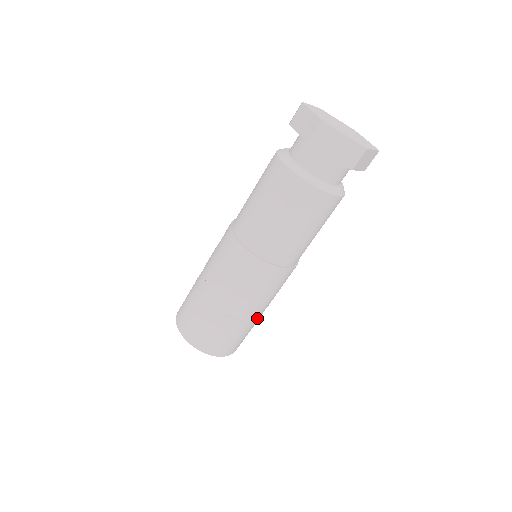
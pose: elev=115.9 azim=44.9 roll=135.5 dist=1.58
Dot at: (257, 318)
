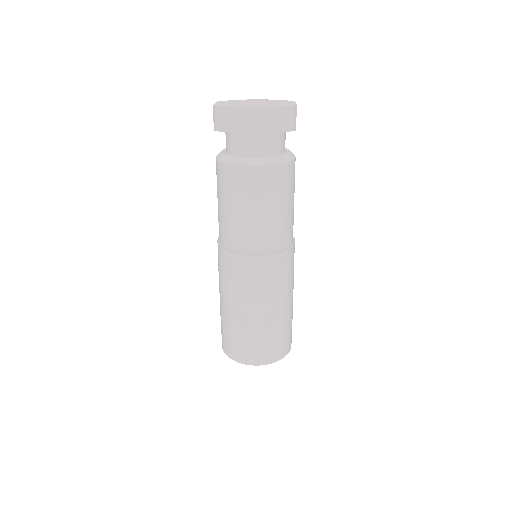
Dot at: occluded
